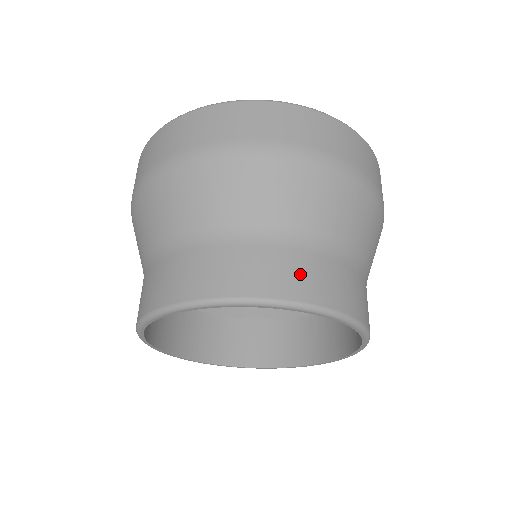
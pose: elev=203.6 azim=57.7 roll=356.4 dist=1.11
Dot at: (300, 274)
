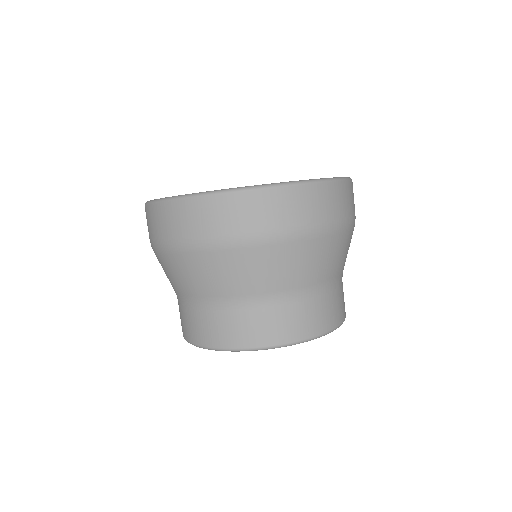
Dot at: (231, 329)
